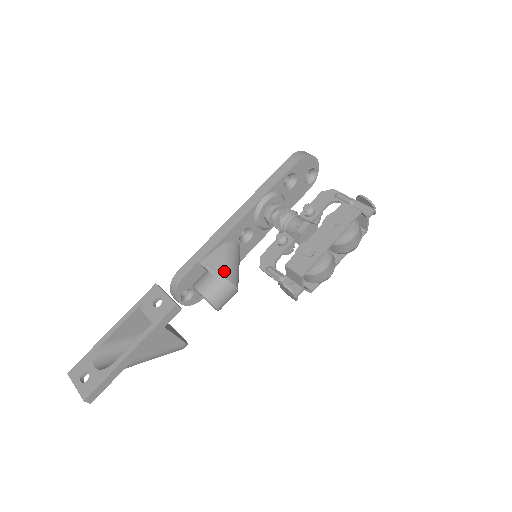
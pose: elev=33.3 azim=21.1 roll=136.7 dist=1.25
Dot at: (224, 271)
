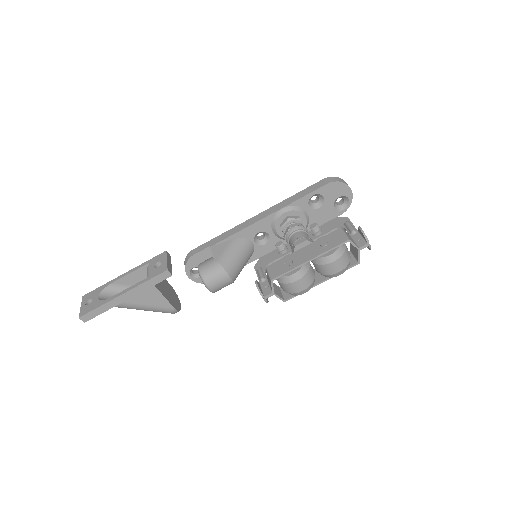
Dot at: (224, 259)
